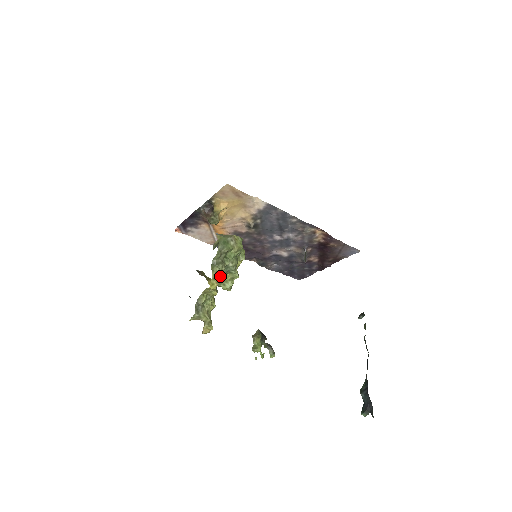
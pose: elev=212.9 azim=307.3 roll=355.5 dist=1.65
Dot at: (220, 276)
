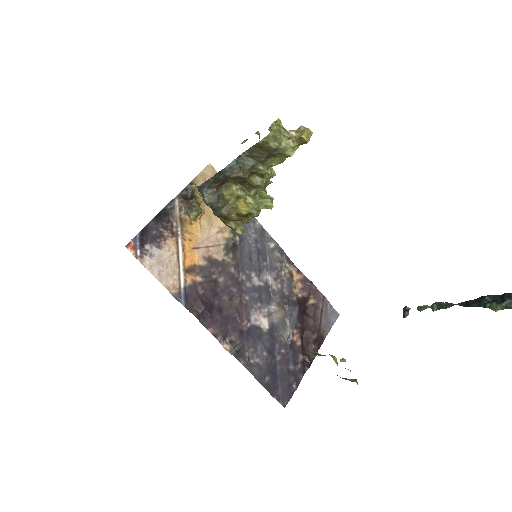
Dot at: occluded
